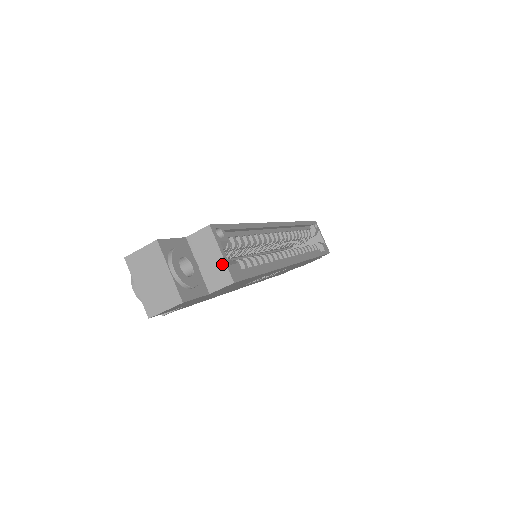
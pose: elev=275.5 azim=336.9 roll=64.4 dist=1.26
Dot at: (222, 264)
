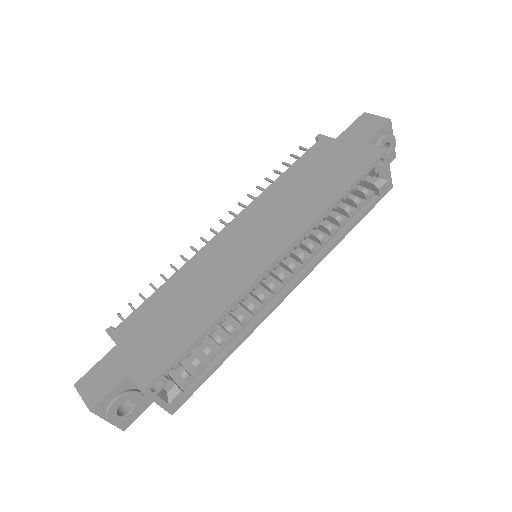
Dot at: (160, 406)
